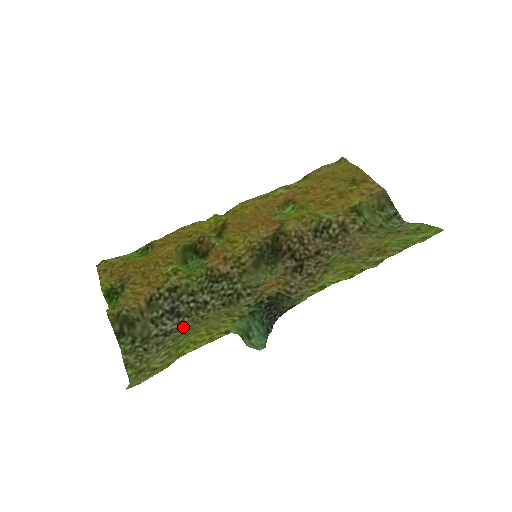
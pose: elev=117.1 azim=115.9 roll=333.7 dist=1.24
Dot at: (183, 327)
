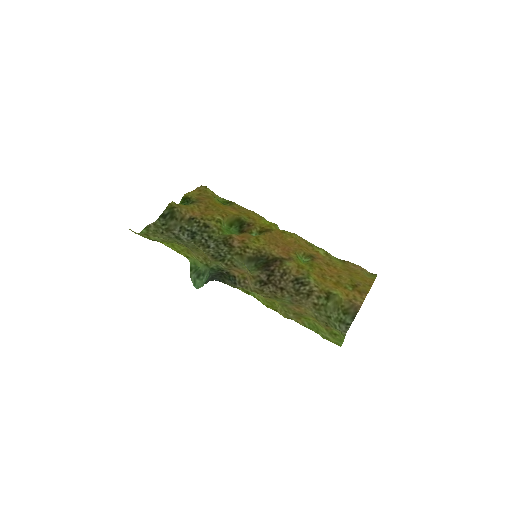
Dot at: (186, 243)
